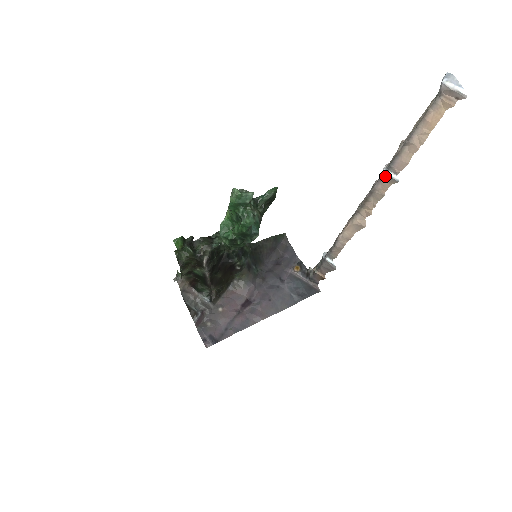
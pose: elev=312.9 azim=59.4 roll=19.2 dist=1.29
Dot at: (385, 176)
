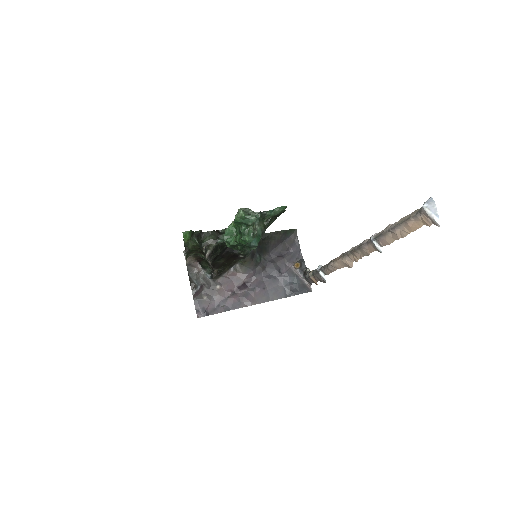
Dot at: (371, 243)
